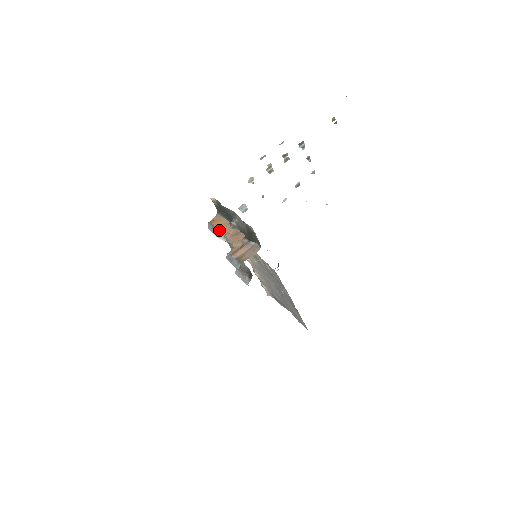
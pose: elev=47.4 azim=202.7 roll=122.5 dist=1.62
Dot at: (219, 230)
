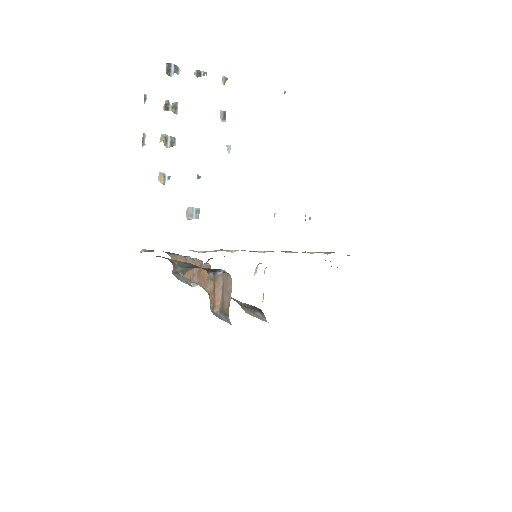
Dot at: (184, 277)
